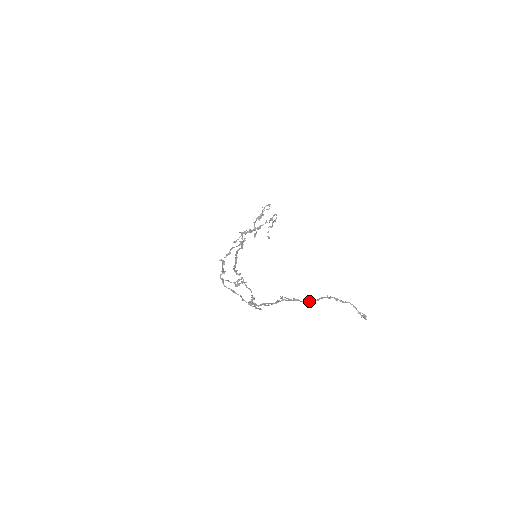
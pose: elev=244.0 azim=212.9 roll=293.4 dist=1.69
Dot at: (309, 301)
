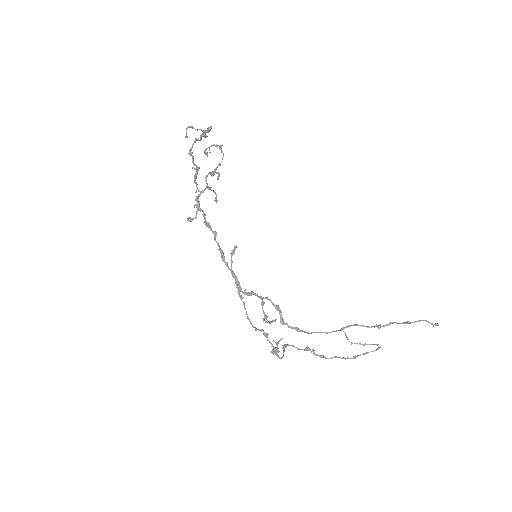
Dot at: occluded
